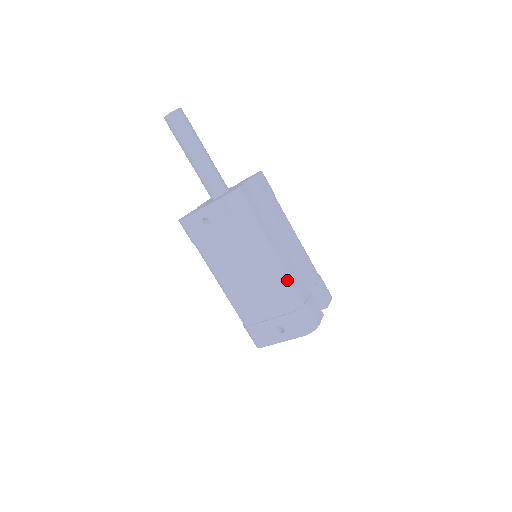
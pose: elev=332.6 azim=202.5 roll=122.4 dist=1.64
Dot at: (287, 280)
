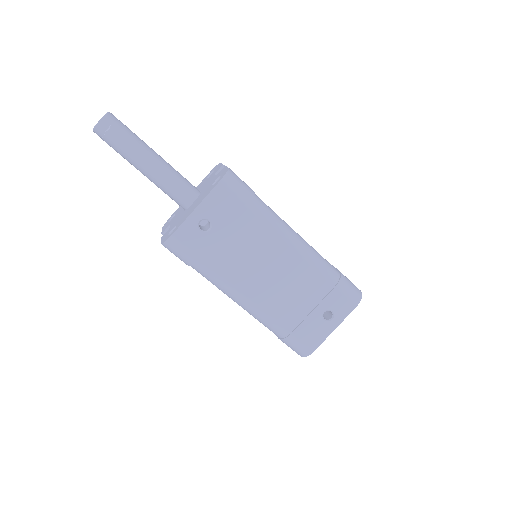
Dot at: (316, 253)
